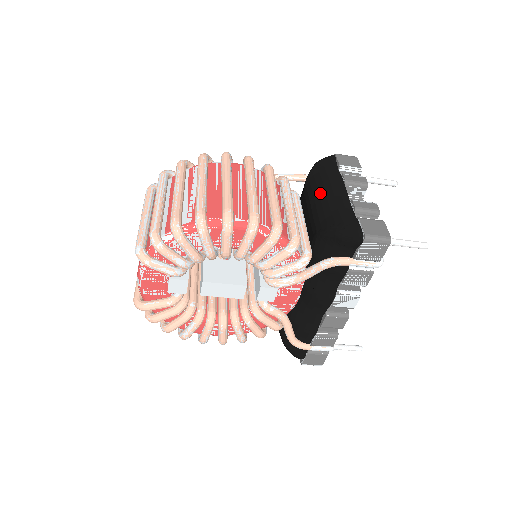
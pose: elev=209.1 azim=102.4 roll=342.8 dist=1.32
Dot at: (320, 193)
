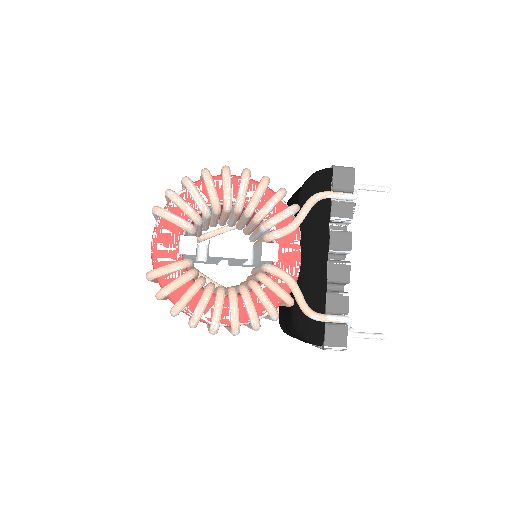
Dot at: occluded
